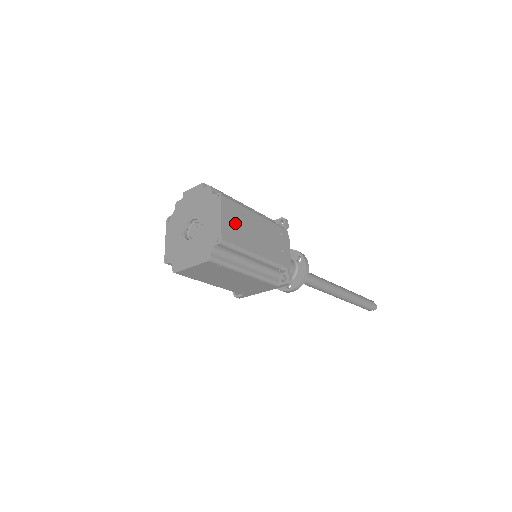
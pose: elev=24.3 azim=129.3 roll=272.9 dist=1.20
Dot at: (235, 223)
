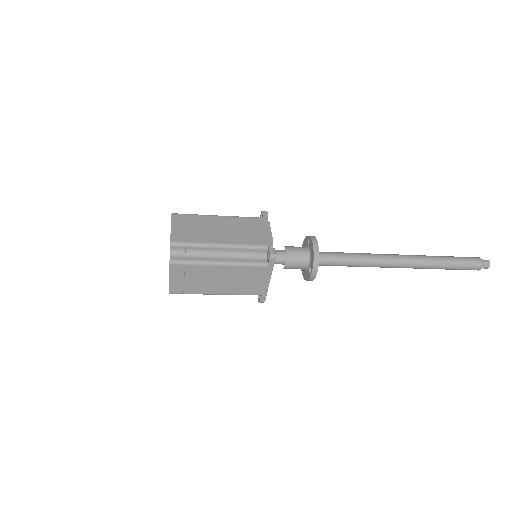
Dot at: (189, 228)
